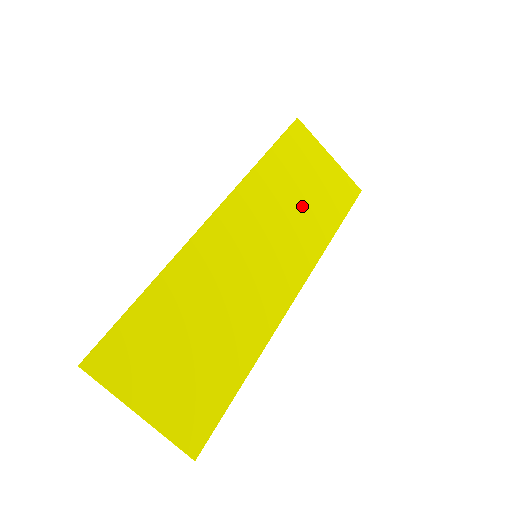
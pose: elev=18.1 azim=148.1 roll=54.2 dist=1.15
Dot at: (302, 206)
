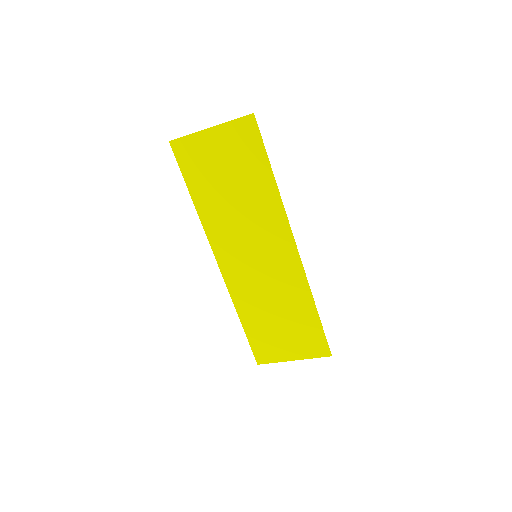
Dot at: (240, 194)
